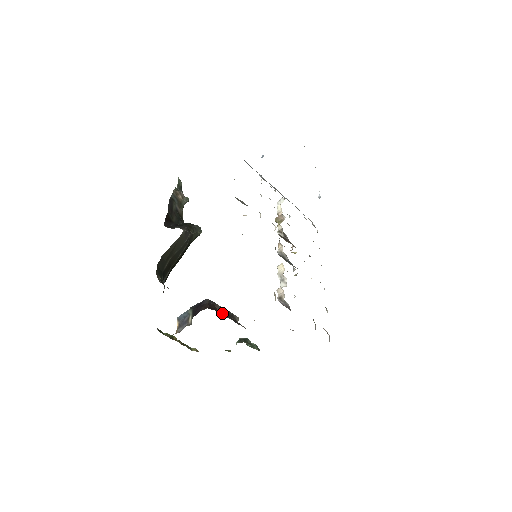
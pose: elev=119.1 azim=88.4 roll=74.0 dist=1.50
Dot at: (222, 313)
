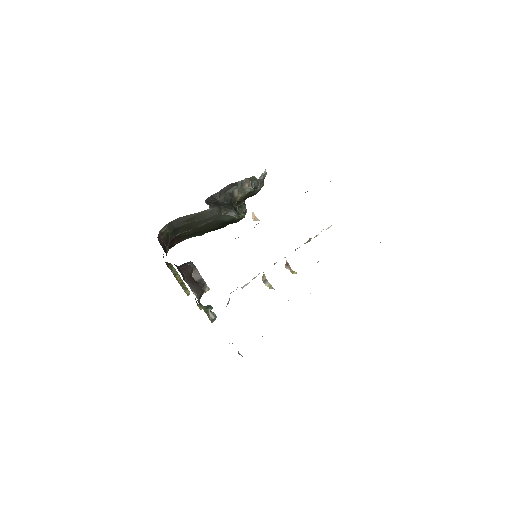
Dot at: (196, 277)
